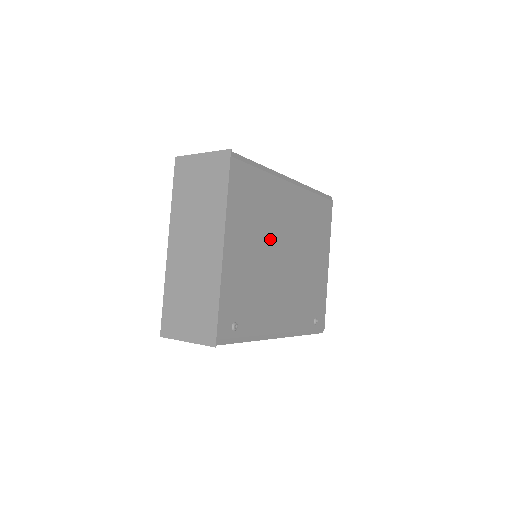
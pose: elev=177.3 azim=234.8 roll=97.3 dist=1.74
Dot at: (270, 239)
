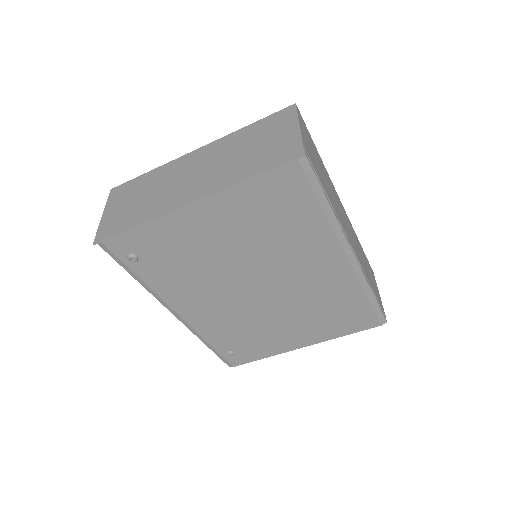
Dot at: (258, 260)
